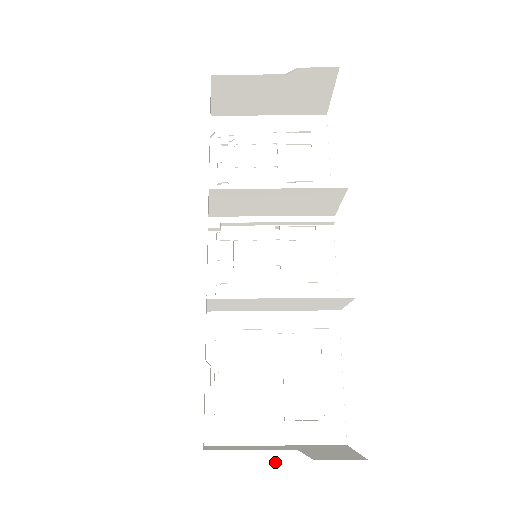
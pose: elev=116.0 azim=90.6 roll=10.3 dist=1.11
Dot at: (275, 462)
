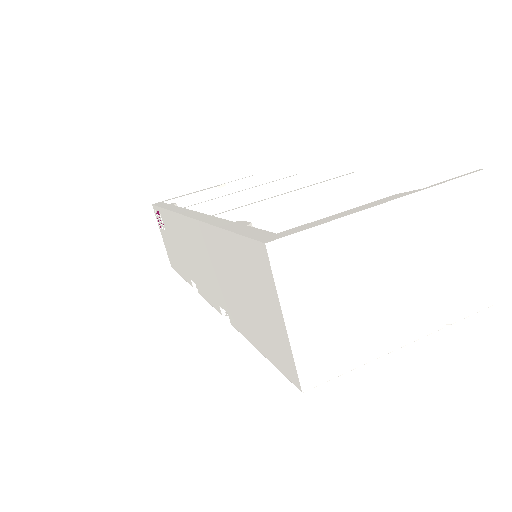
Dot at: (378, 204)
